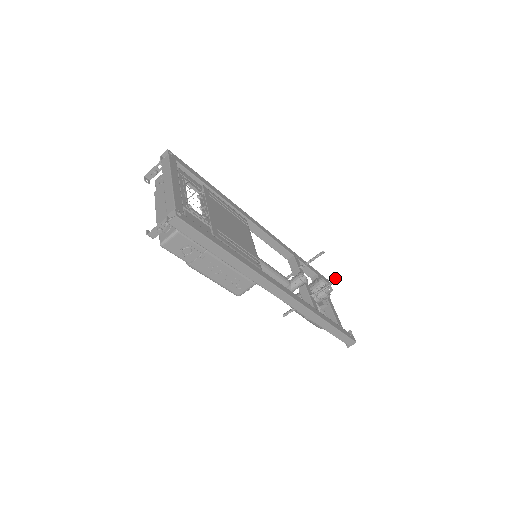
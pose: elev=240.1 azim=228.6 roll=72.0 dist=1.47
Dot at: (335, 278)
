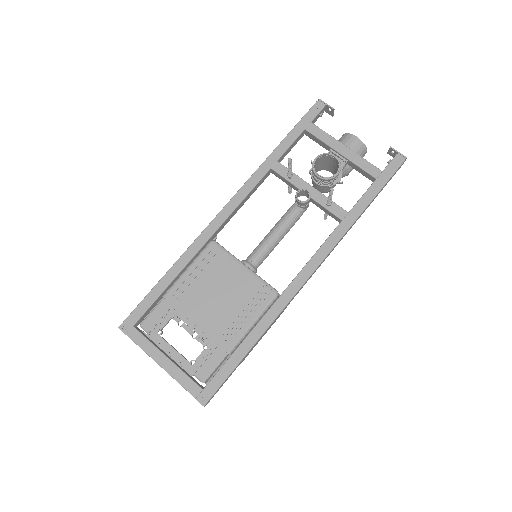
Dot at: occluded
